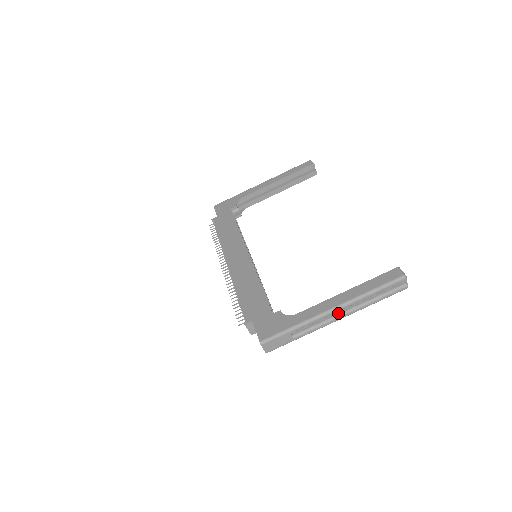
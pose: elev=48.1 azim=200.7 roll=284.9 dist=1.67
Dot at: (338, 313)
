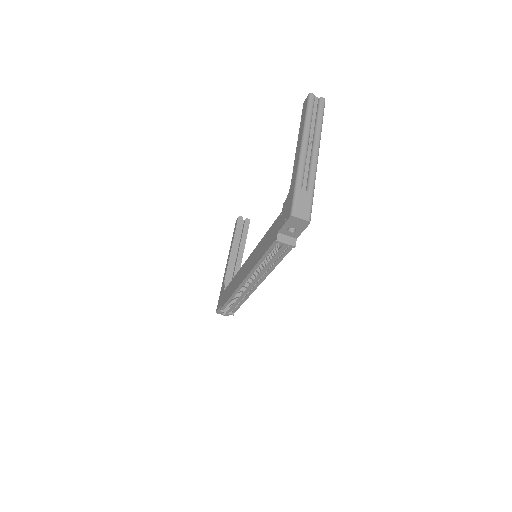
Dot at: (311, 151)
